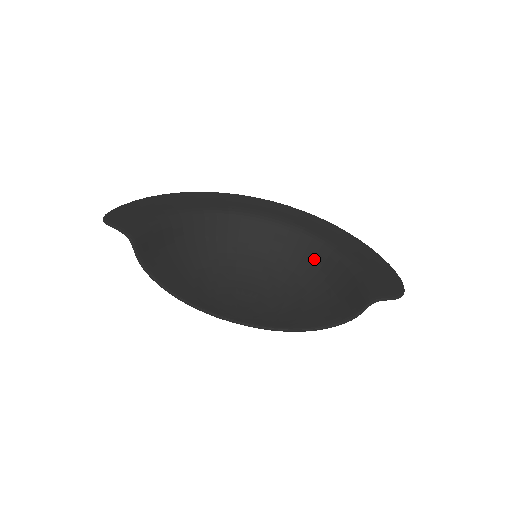
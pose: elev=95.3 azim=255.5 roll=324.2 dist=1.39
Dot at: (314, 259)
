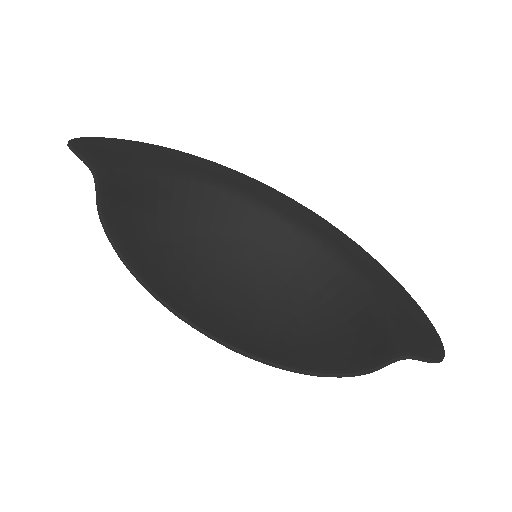
Dot at: (328, 282)
